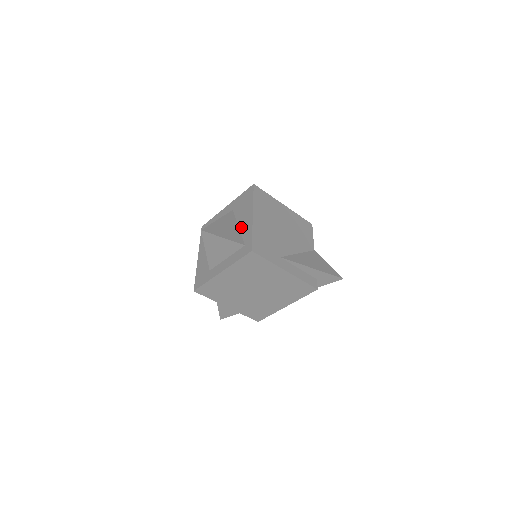
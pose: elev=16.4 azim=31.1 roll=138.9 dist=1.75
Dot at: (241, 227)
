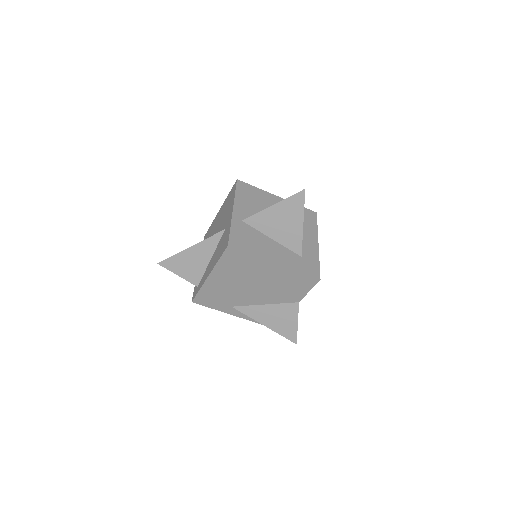
Dot at: (208, 265)
